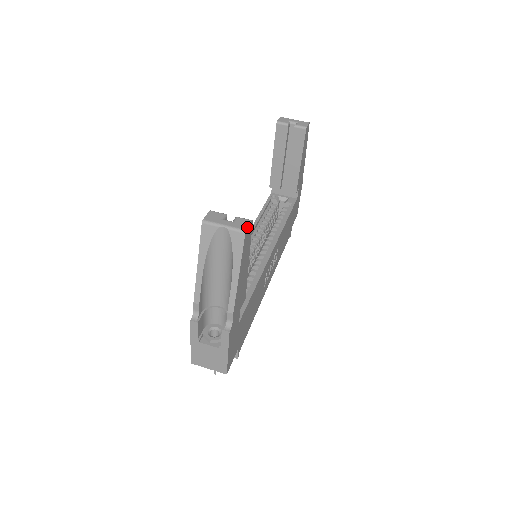
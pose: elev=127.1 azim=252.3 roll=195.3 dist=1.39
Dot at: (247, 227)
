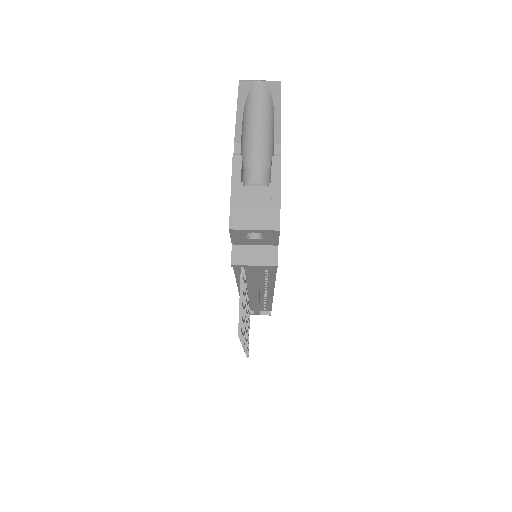
Dot at: occluded
